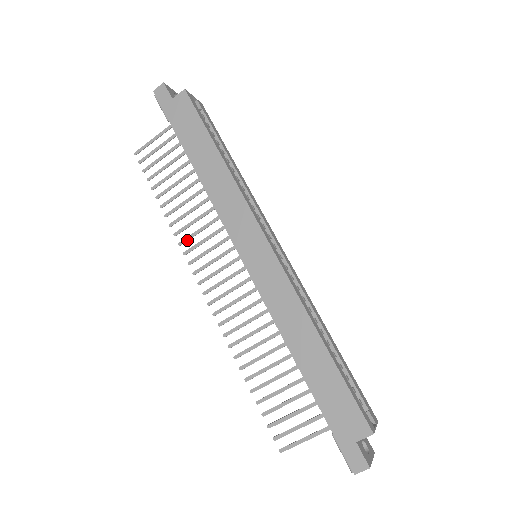
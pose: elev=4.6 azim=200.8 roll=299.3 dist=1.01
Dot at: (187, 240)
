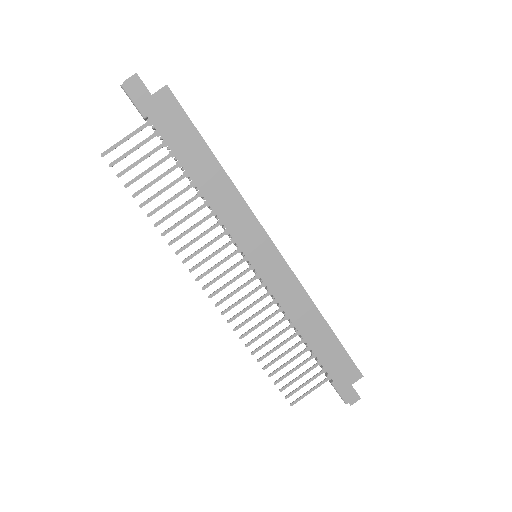
Dot at: occluded
